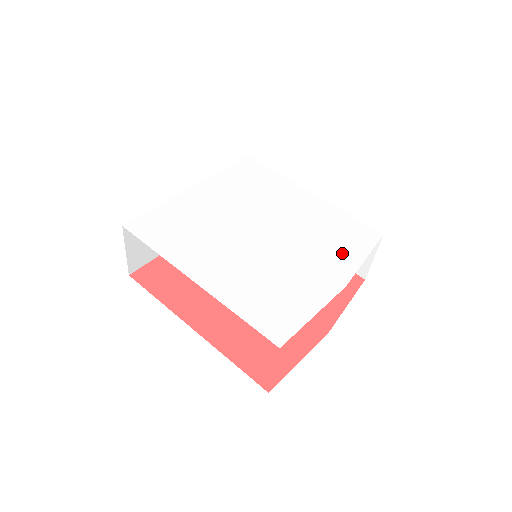
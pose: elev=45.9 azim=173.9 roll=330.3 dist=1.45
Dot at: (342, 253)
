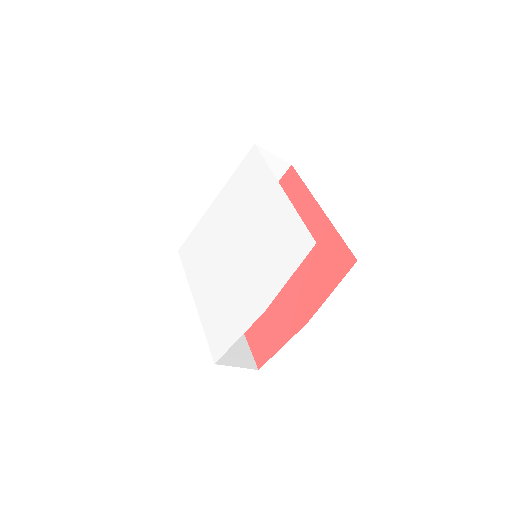
Dot at: (275, 272)
